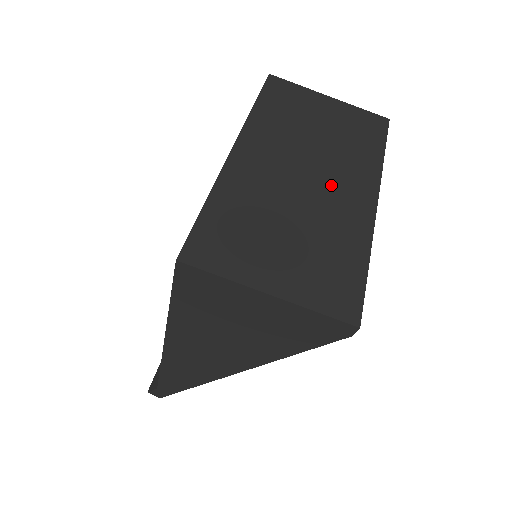
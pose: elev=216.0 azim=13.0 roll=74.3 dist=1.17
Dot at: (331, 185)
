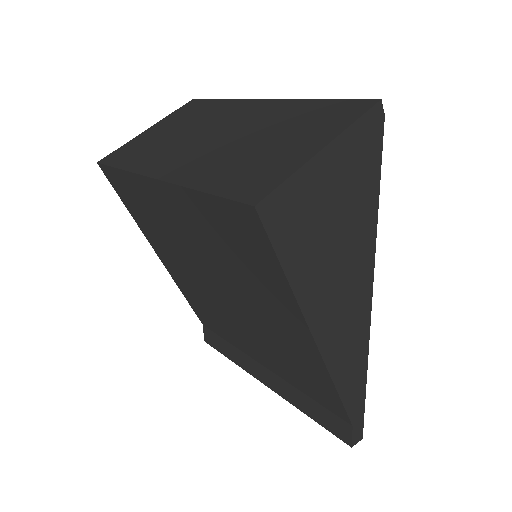
Dot at: (234, 123)
